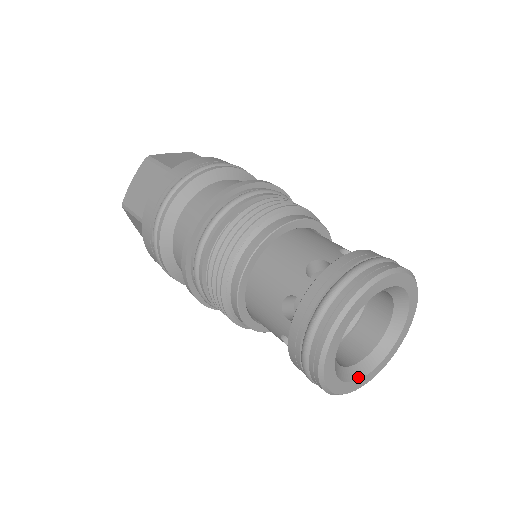
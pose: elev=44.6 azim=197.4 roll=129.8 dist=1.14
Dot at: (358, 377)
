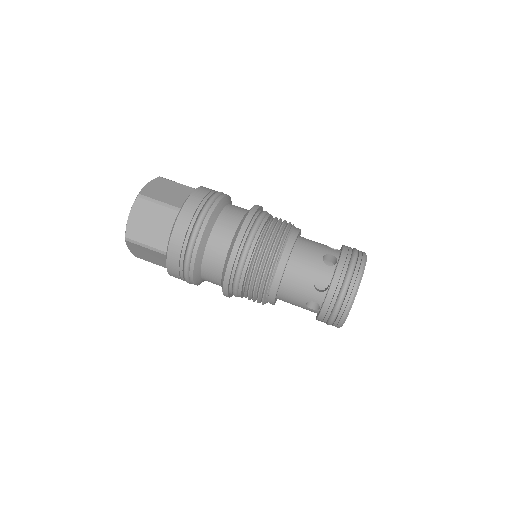
Dot at: occluded
